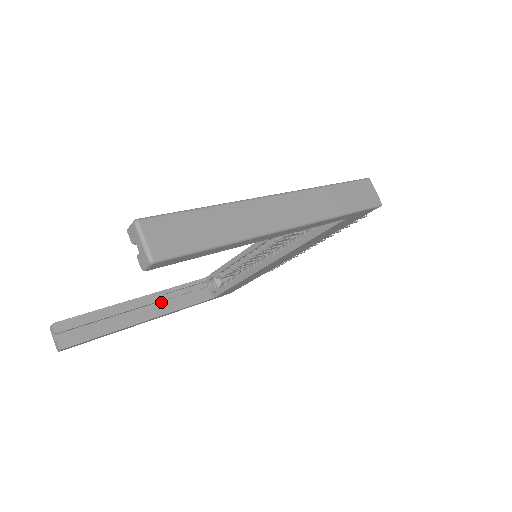
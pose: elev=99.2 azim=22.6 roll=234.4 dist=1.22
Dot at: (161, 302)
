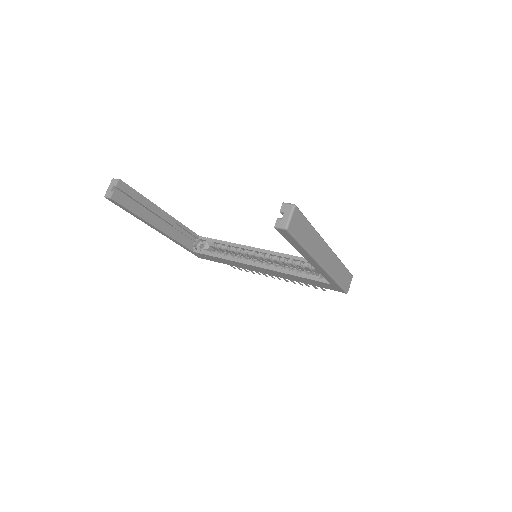
Dot at: (170, 225)
